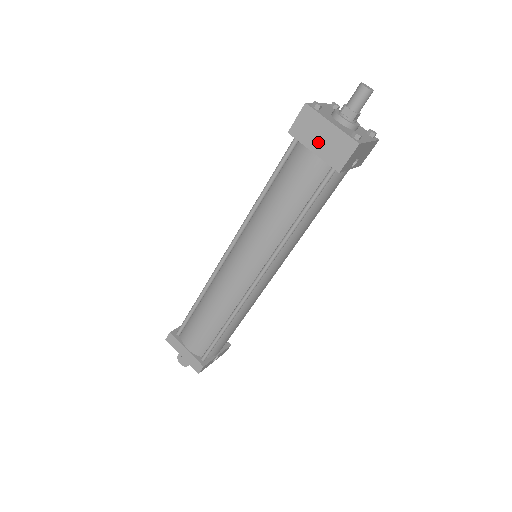
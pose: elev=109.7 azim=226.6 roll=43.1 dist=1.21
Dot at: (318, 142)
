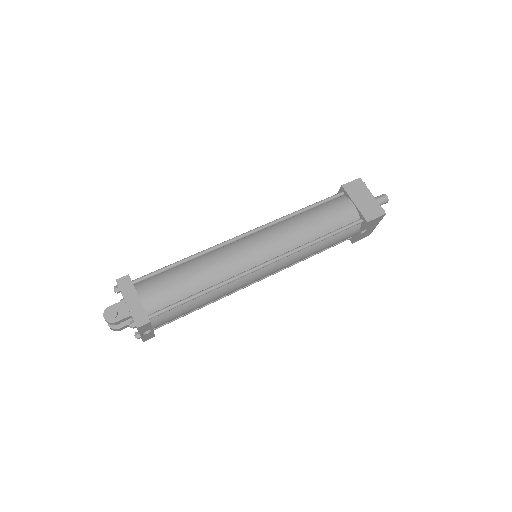
Dot at: (360, 200)
